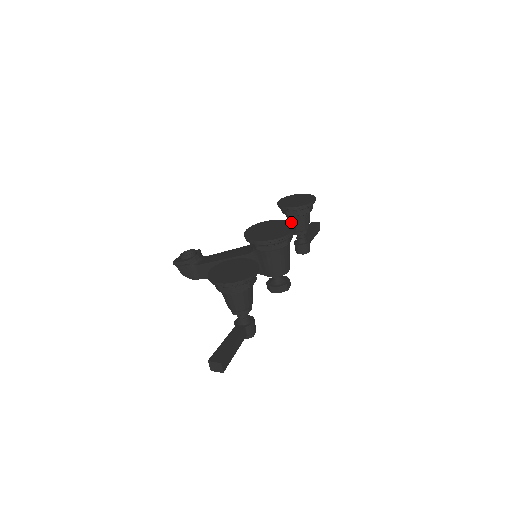
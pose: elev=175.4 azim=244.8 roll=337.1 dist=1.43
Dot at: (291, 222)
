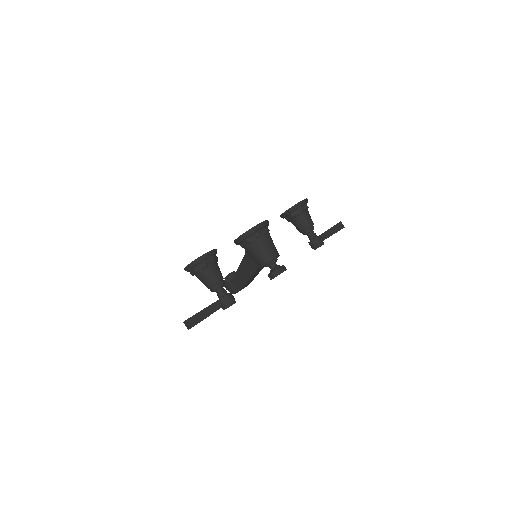
Dot at: (267, 220)
